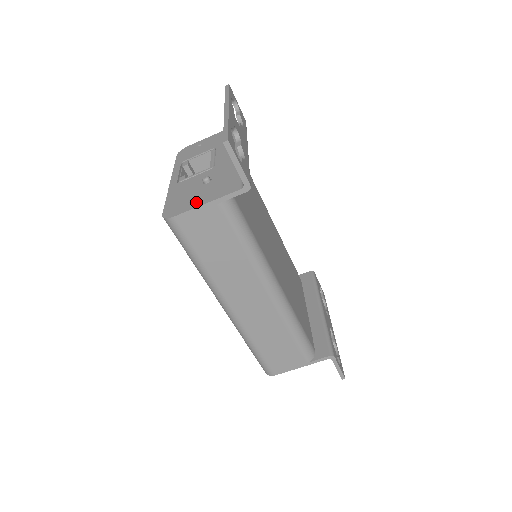
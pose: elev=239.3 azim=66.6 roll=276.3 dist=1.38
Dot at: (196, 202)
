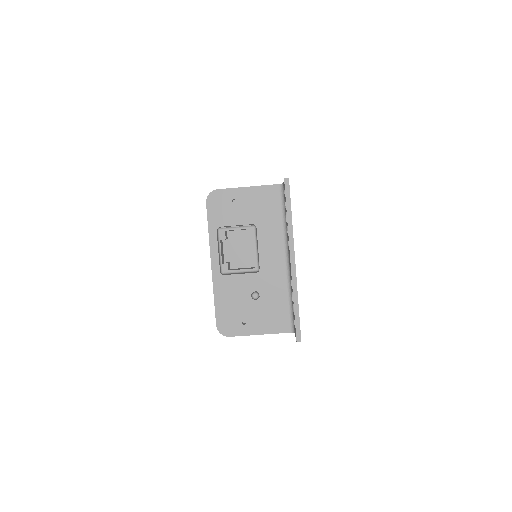
Dot at: (249, 327)
